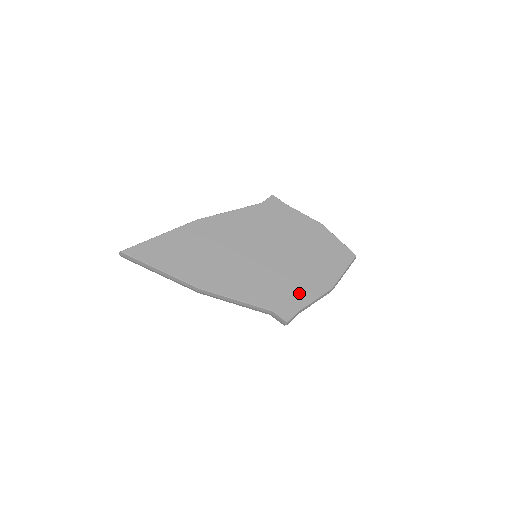
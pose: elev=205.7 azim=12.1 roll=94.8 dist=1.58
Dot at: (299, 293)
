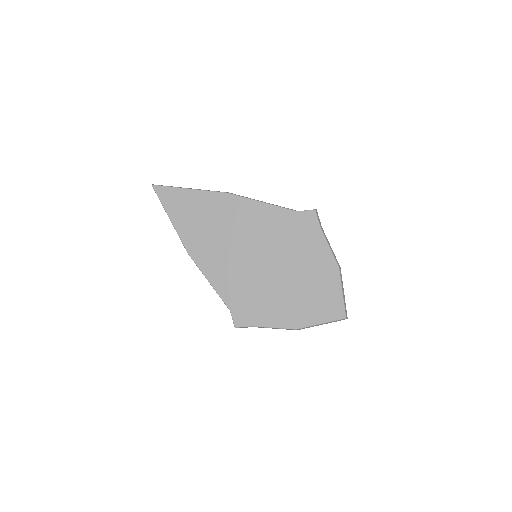
Dot at: (263, 313)
